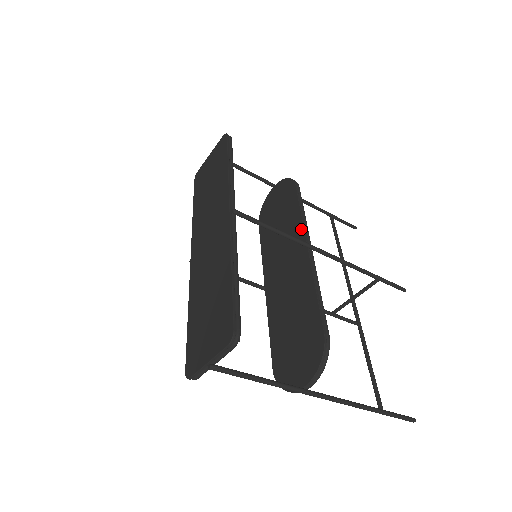
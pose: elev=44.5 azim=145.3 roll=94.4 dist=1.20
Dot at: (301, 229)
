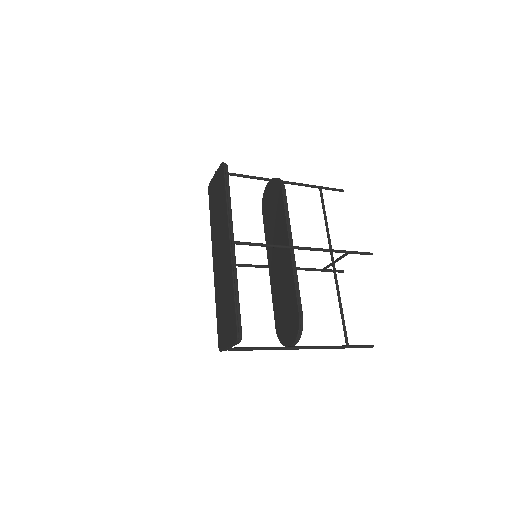
Dot at: (286, 231)
